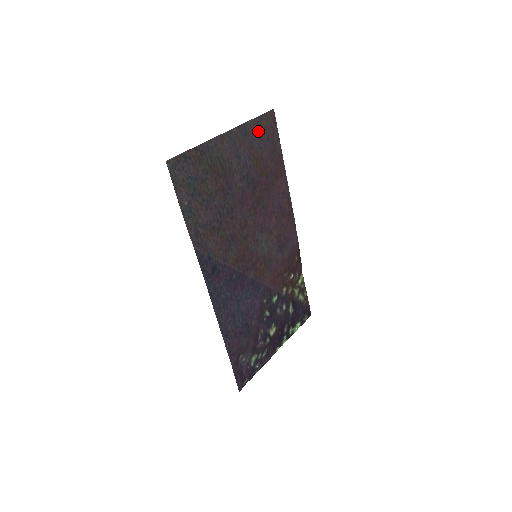
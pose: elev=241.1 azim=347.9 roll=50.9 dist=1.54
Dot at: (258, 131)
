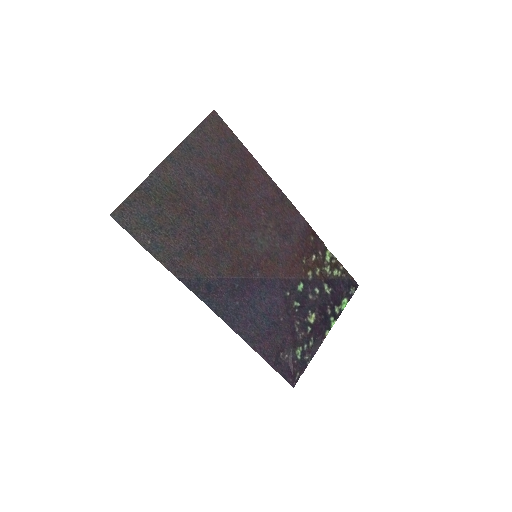
Dot at: (204, 139)
